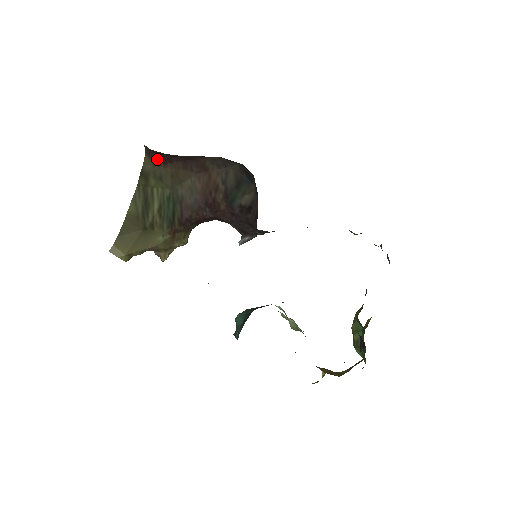
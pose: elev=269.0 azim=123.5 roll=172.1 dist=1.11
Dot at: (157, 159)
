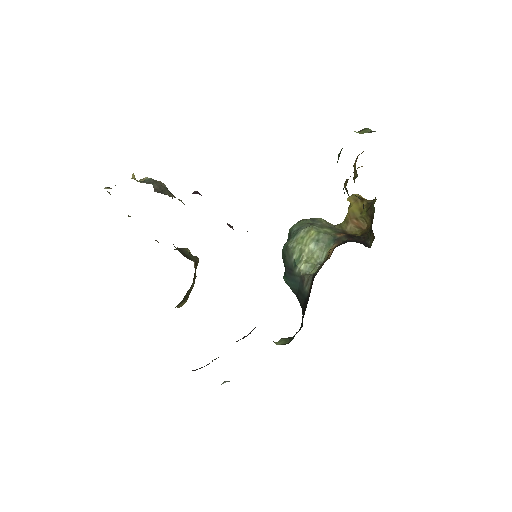
Dot at: occluded
